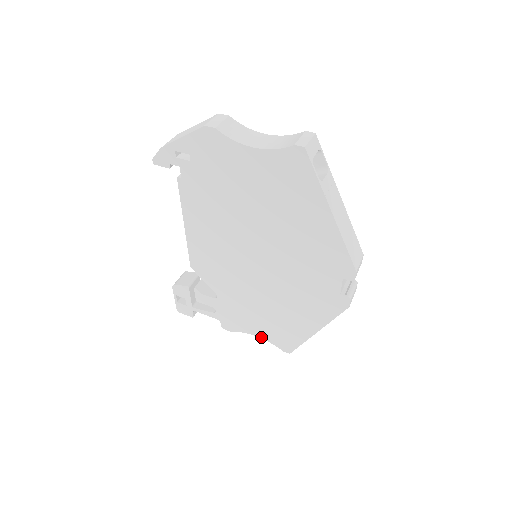
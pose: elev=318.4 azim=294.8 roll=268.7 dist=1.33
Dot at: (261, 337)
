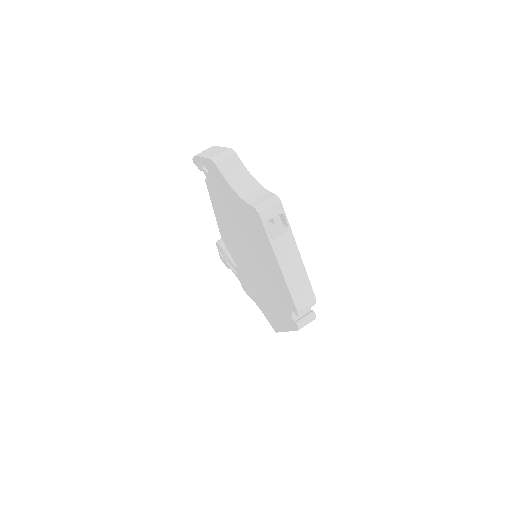
Dot at: (261, 310)
